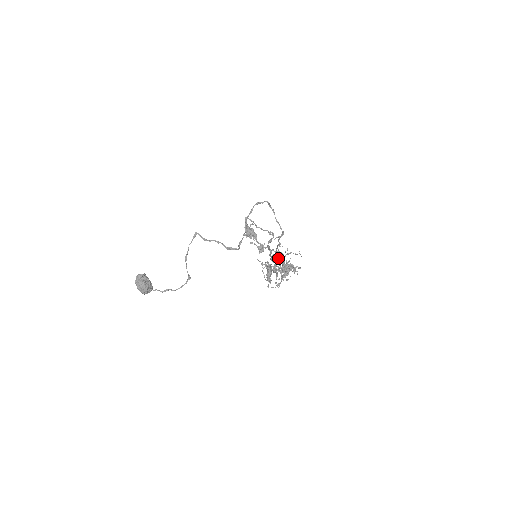
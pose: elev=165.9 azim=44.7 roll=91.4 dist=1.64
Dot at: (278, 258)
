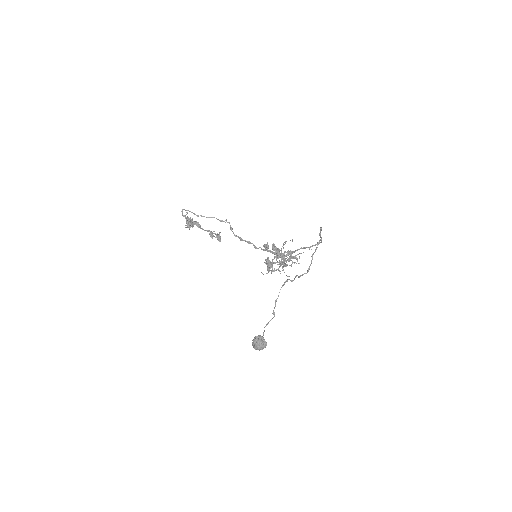
Dot at: (278, 251)
